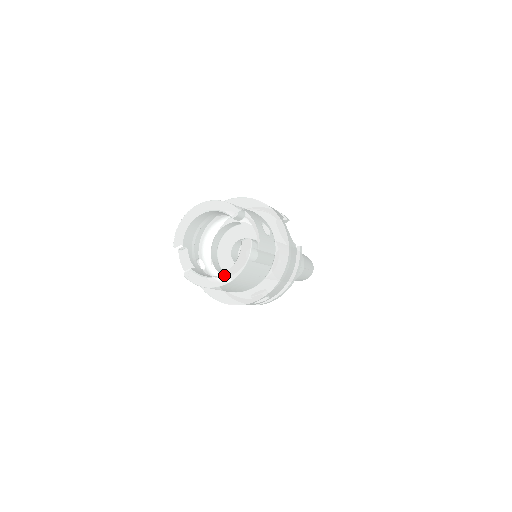
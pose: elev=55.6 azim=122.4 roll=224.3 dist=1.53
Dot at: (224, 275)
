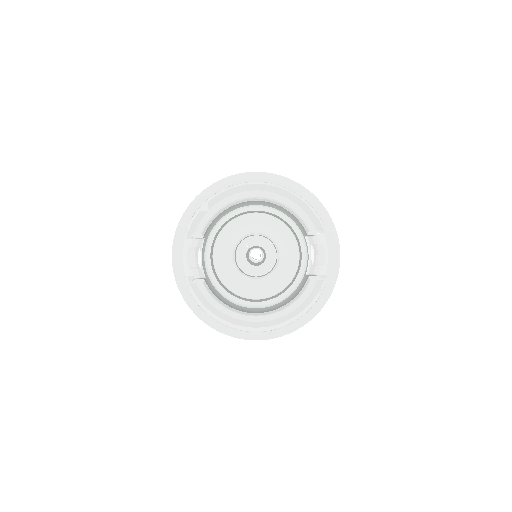
Dot at: (260, 318)
